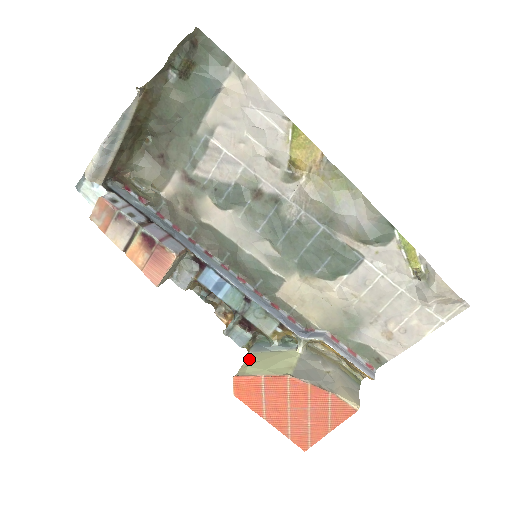
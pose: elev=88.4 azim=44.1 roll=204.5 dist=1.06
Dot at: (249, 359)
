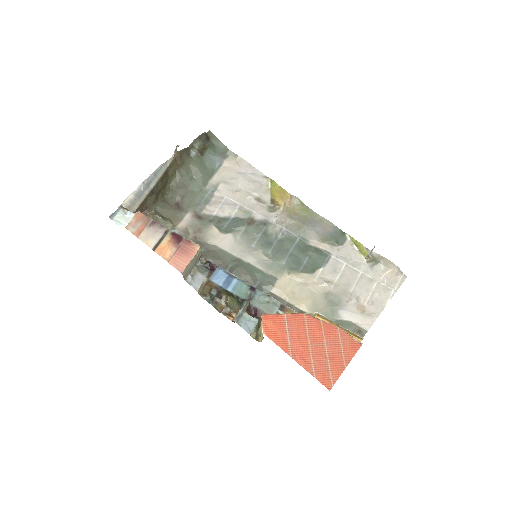
Dot at: occluded
